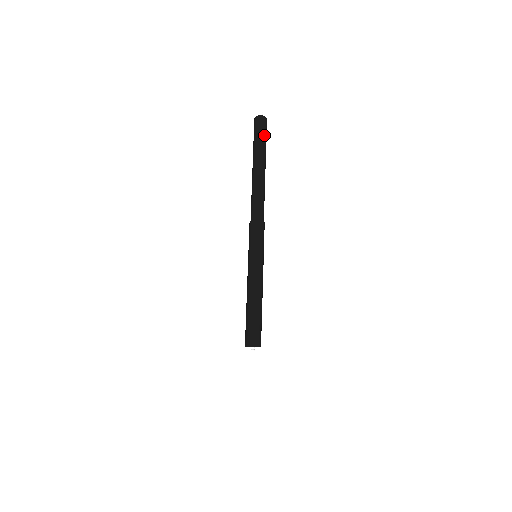
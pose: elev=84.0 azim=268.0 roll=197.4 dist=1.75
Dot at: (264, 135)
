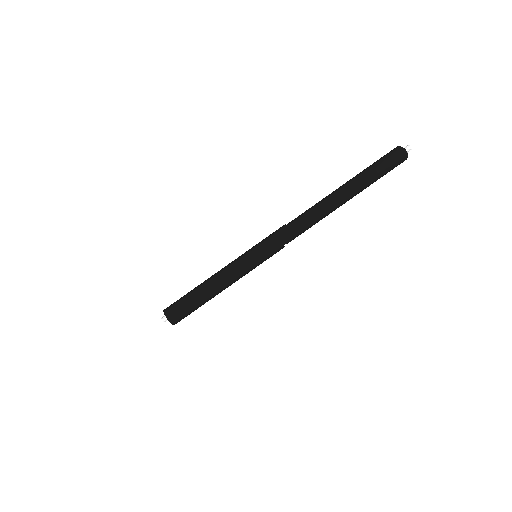
Dot at: (385, 167)
